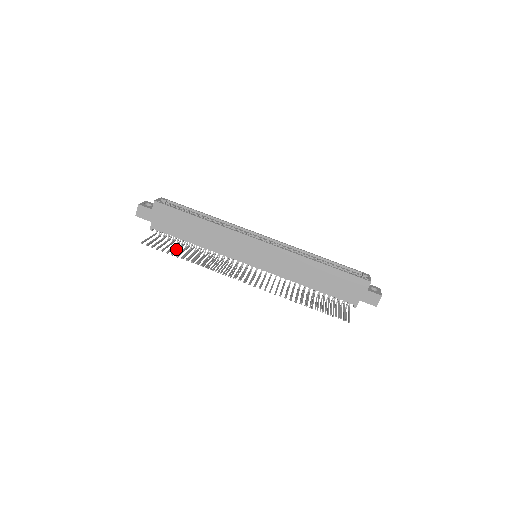
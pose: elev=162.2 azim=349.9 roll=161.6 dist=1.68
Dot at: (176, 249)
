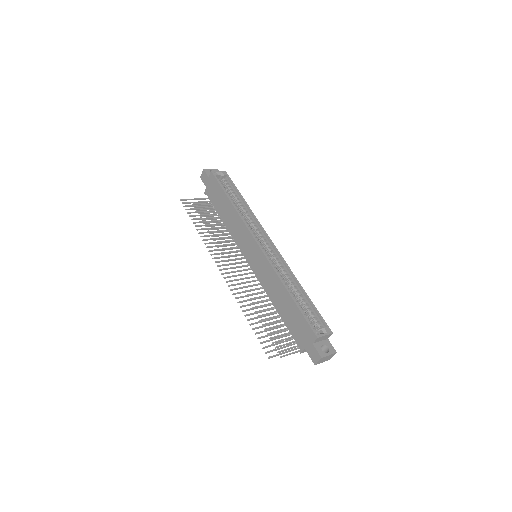
Dot at: (213, 218)
